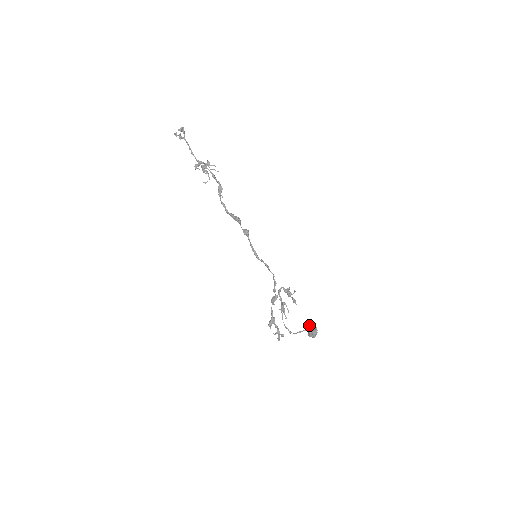
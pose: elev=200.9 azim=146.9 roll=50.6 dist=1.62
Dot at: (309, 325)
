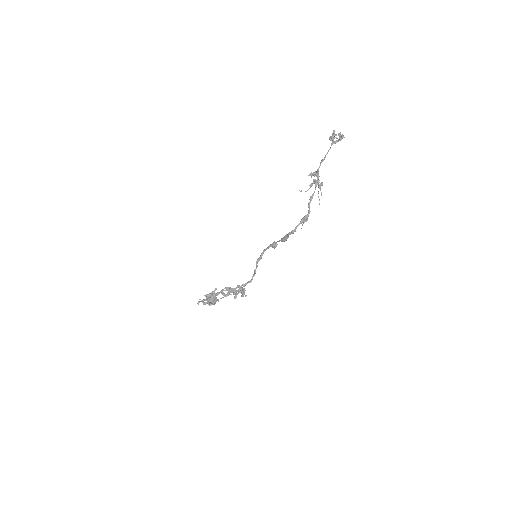
Dot at: (213, 291)
